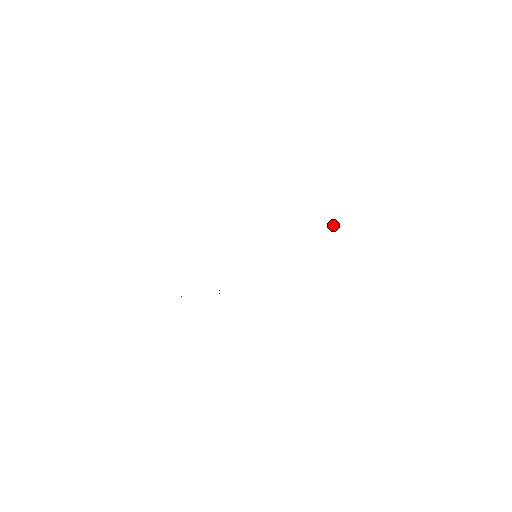
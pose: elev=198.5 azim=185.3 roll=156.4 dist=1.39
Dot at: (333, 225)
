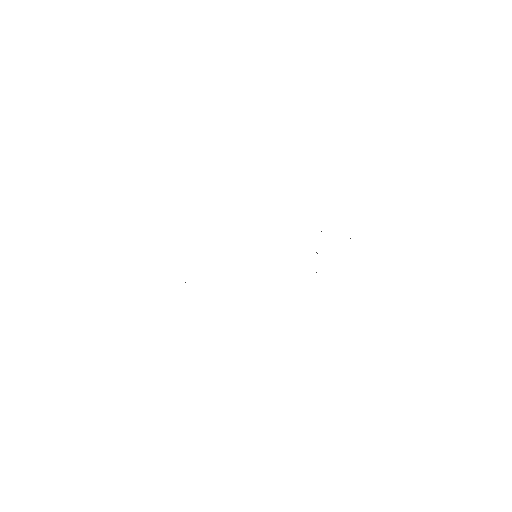
Dot at: occluded
